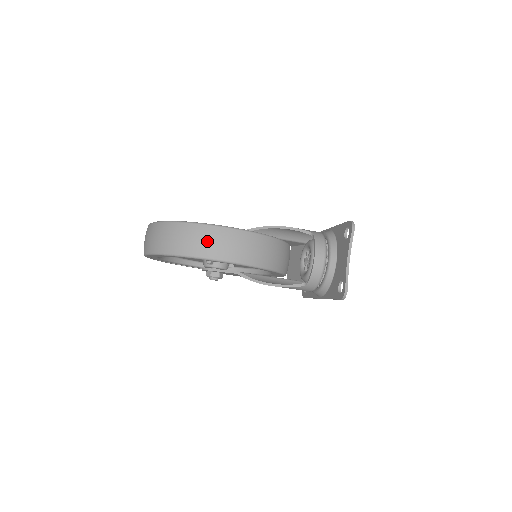
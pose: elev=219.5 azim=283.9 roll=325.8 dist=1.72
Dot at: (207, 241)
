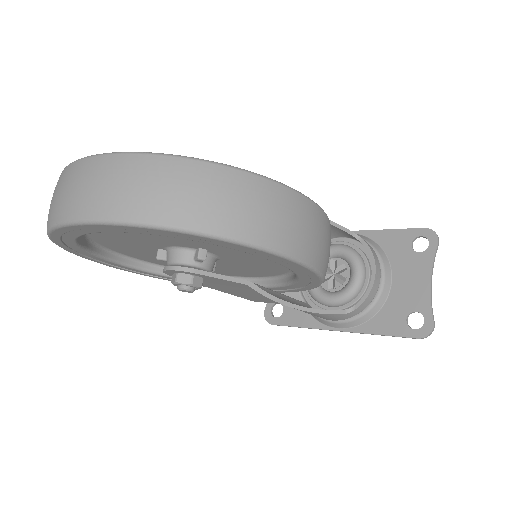
Dot at: (293, 221)
